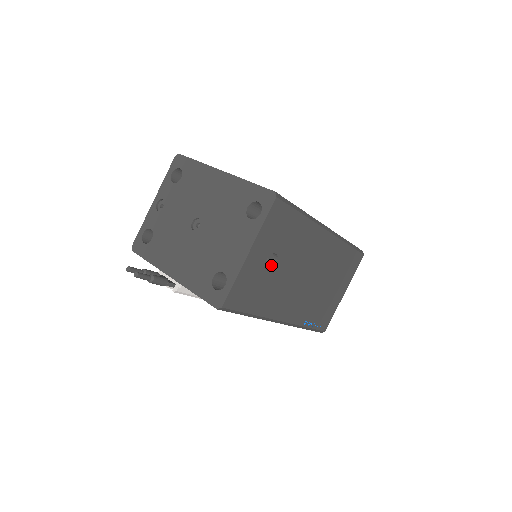
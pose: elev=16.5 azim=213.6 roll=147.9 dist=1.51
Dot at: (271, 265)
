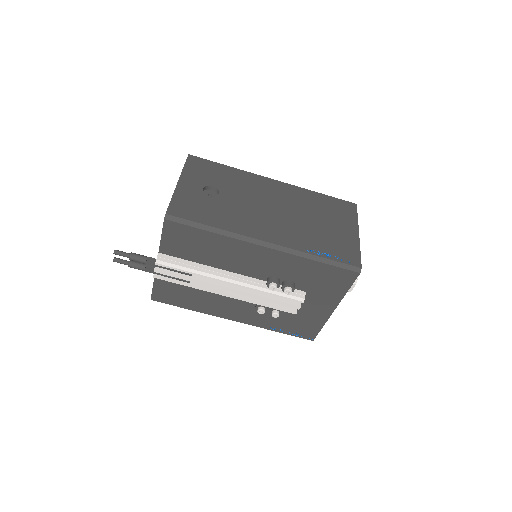
Dot at: occluded
